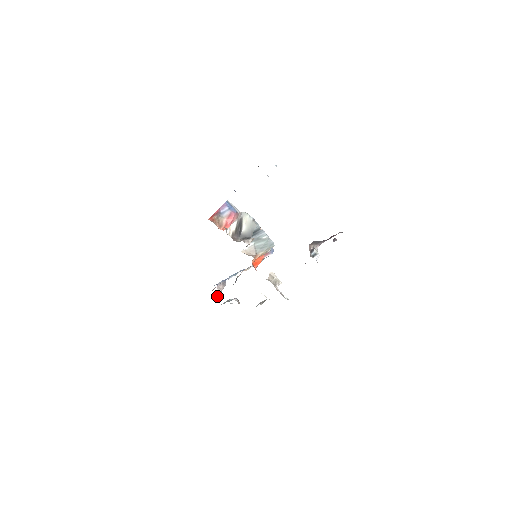
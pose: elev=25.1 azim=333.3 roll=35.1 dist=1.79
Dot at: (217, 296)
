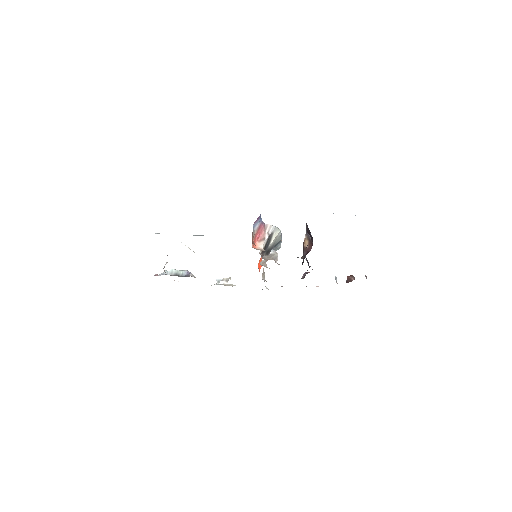
Dot at: occluded
